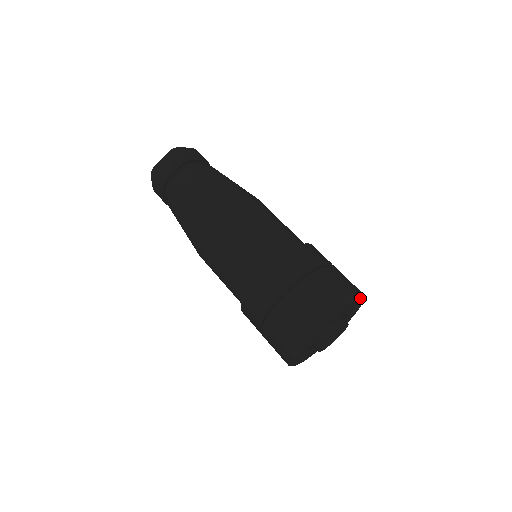
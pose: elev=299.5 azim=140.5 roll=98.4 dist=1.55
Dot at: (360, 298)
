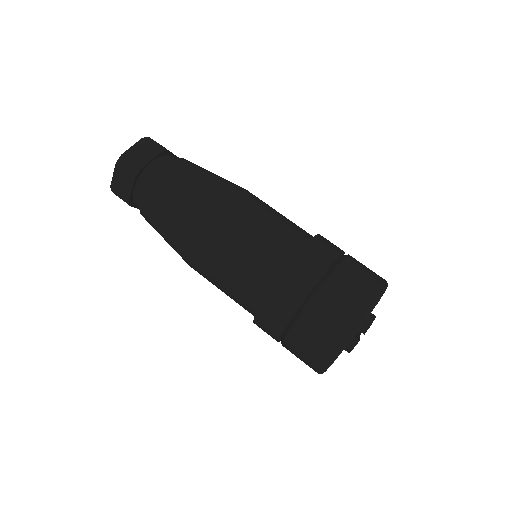
Dot at: occluded
